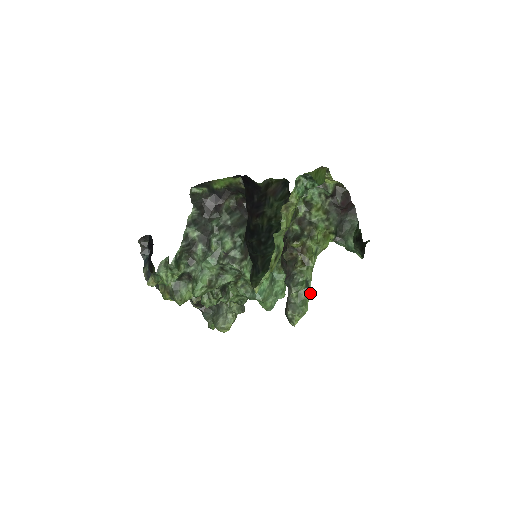
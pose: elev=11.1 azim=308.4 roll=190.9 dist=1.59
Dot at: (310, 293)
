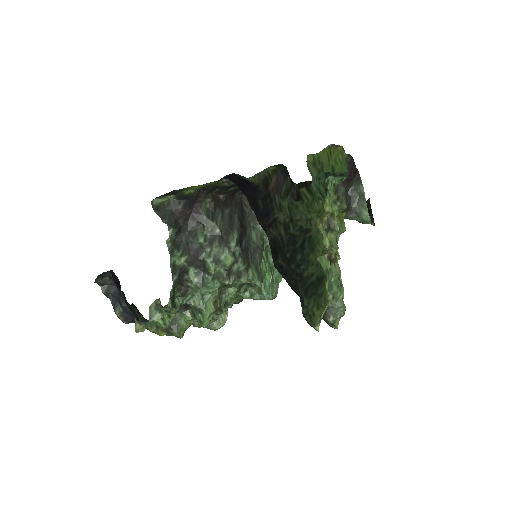
Dot at: (343, 289)
